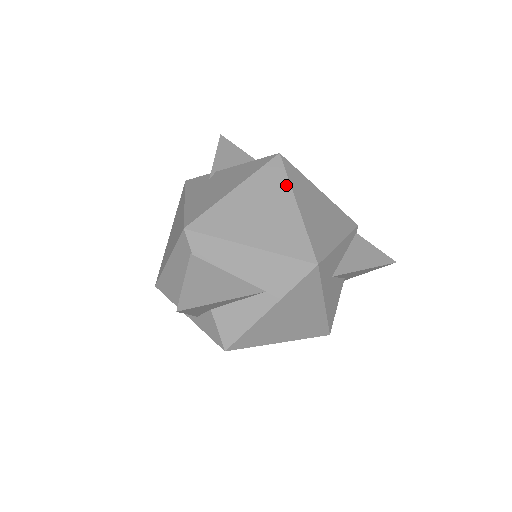
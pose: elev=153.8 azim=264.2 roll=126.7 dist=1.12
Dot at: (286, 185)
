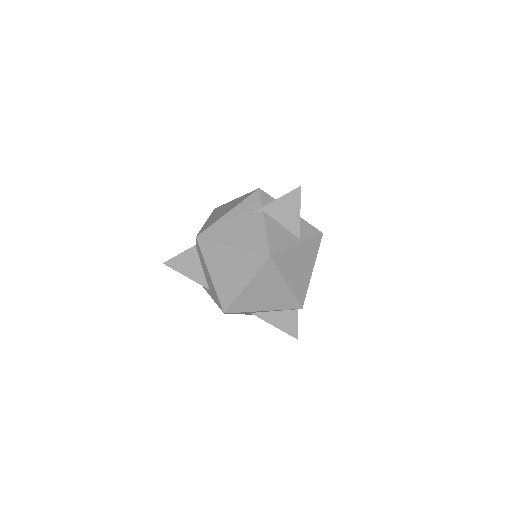
Dot at: (253, 273)
